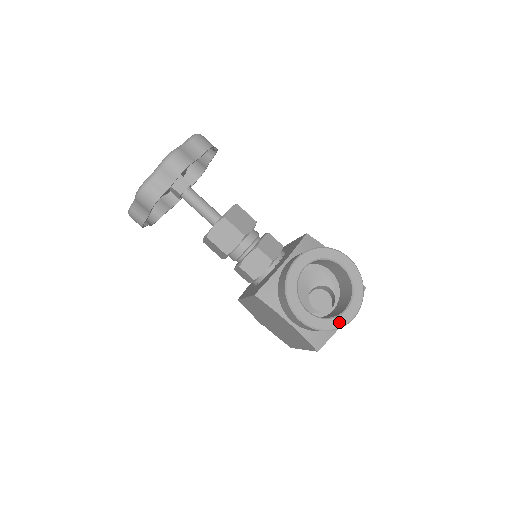
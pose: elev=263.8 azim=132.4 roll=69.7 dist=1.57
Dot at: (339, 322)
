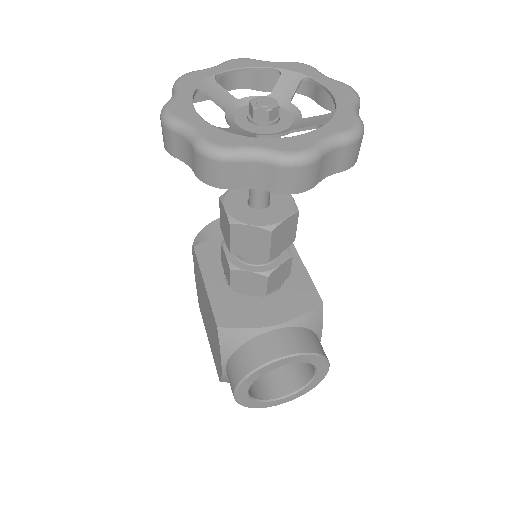
Dot at: (262, 405)
